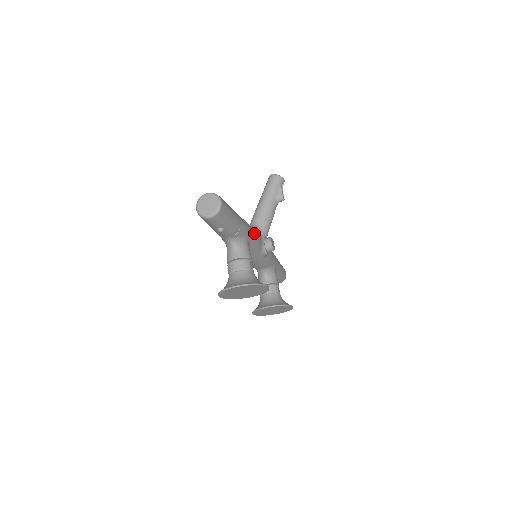
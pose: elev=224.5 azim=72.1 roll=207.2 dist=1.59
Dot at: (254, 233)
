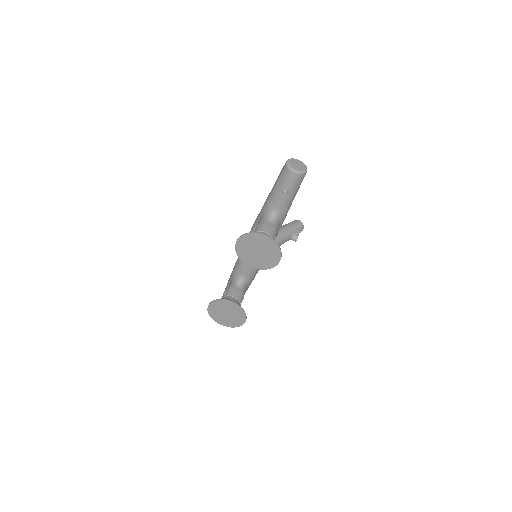
Dot at: occluded
